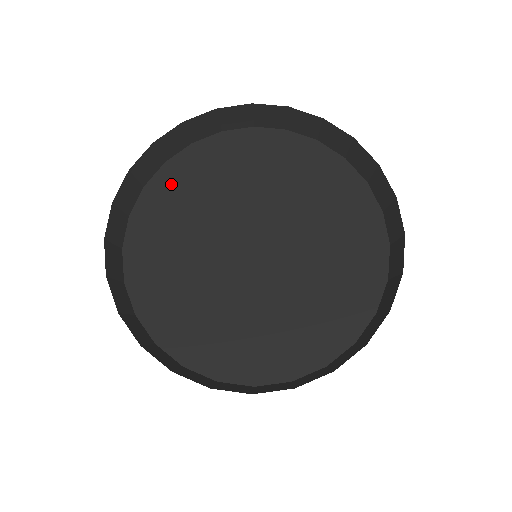
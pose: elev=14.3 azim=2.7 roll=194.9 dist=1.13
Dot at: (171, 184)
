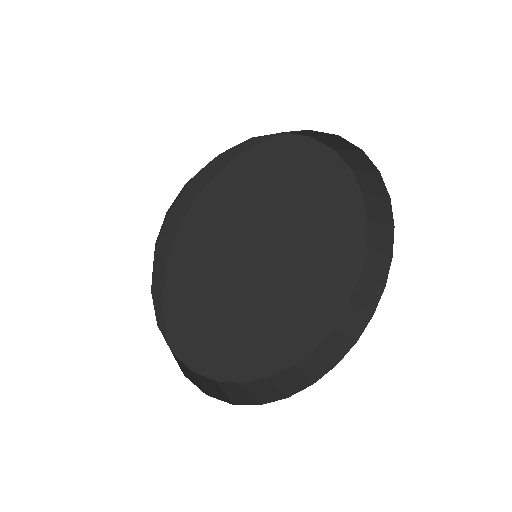
Dot at: (176, 269)
